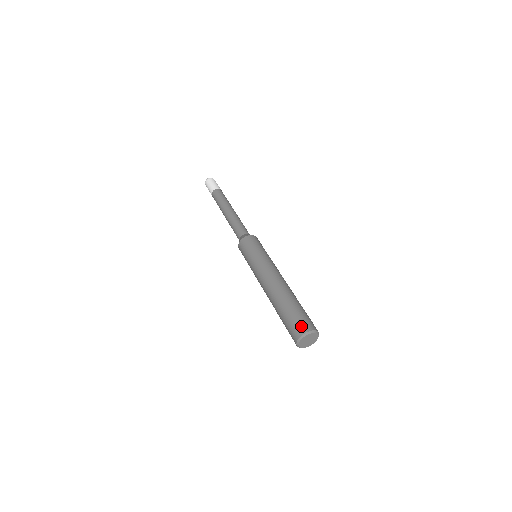
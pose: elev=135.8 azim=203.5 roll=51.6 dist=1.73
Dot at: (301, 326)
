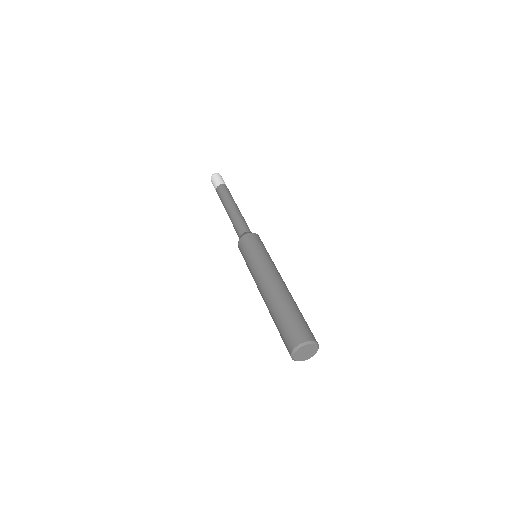
Dot at: (308, 333)
